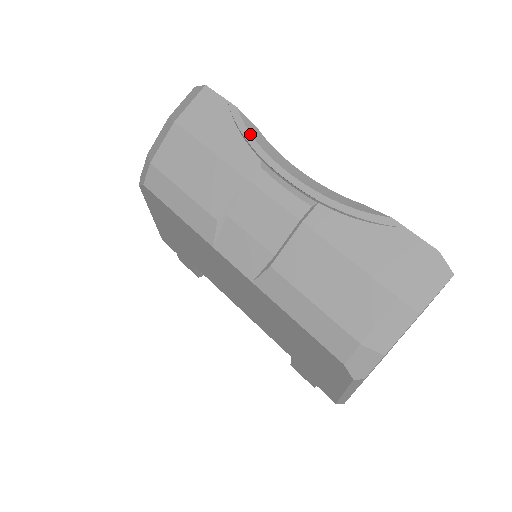
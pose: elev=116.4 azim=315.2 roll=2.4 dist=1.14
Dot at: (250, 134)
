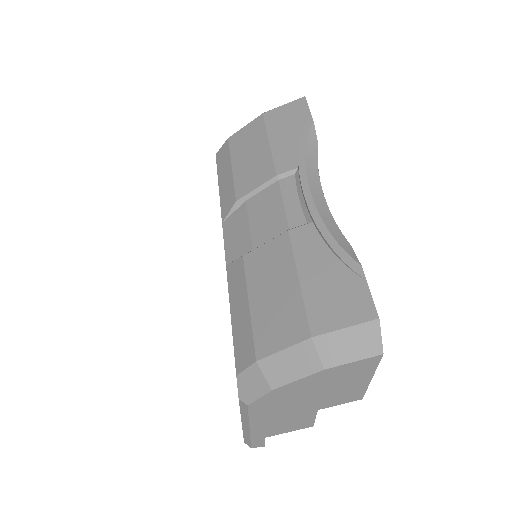
Dot at: (306, 144)
